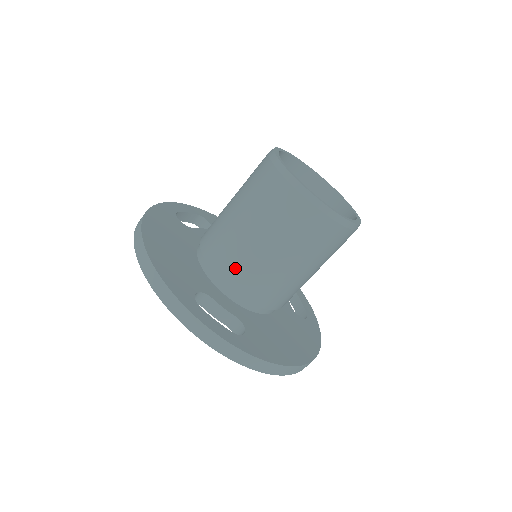
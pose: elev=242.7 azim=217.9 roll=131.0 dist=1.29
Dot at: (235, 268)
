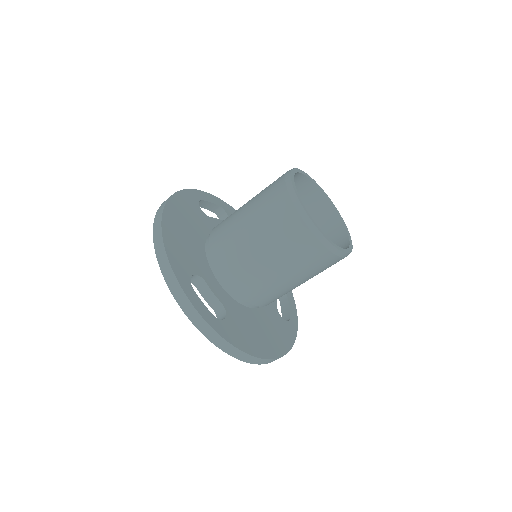
Dot at: (232, 262)
